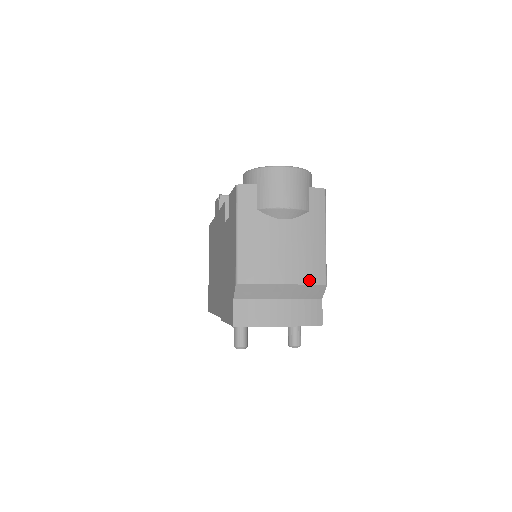
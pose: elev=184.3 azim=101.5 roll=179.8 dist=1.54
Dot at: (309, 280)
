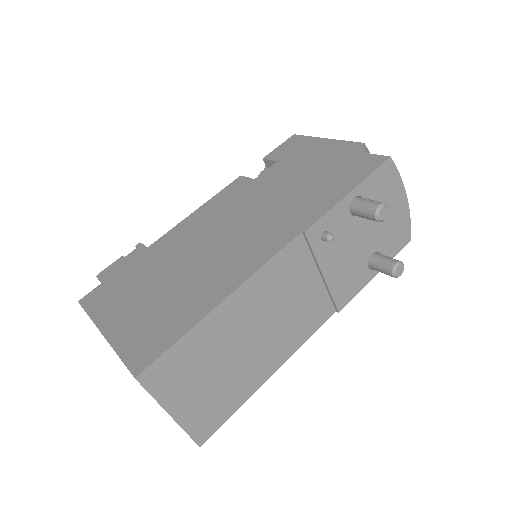
Dot at: occluded
